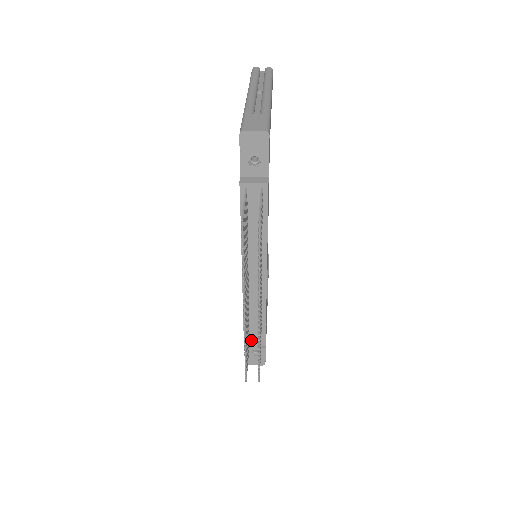
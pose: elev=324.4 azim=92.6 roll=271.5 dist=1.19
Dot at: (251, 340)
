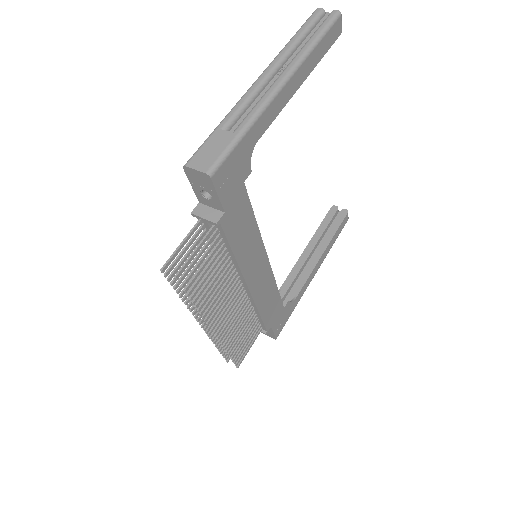
Dot at: occluded
